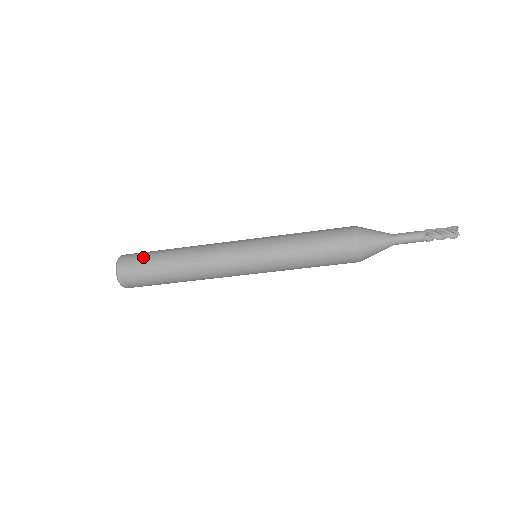
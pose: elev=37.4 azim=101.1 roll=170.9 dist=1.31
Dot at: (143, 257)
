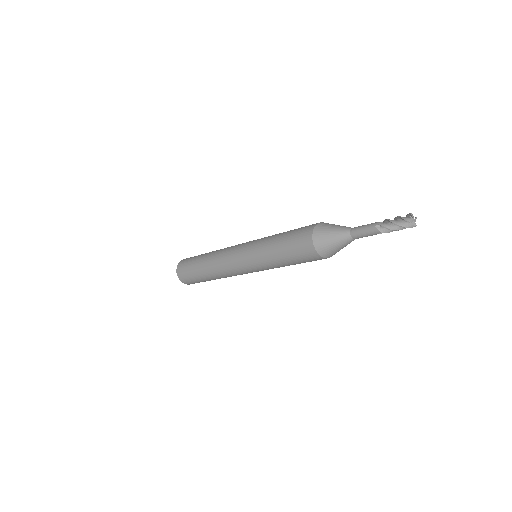
Dot at: (191, 258)
